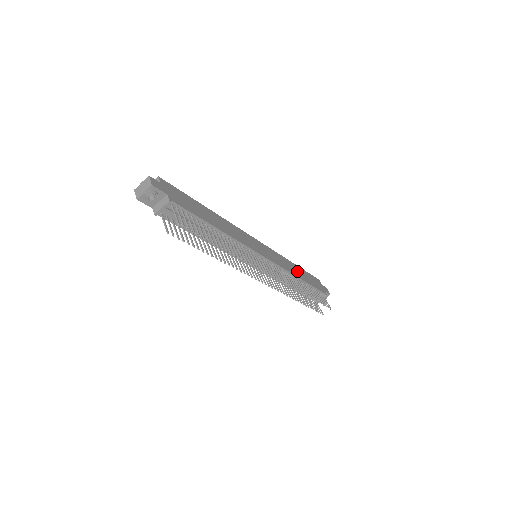
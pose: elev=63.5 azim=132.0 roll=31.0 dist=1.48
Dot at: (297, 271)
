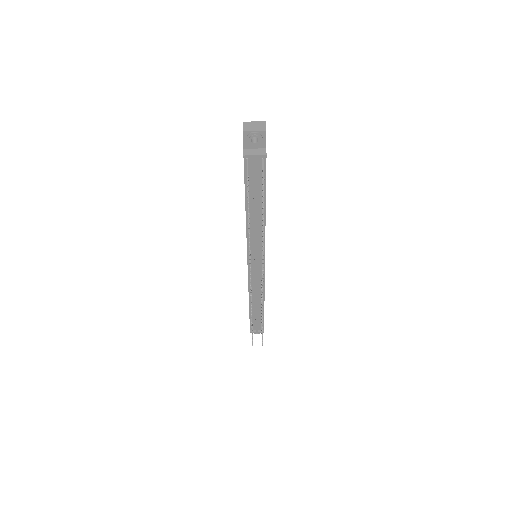
Dot at: occluded
